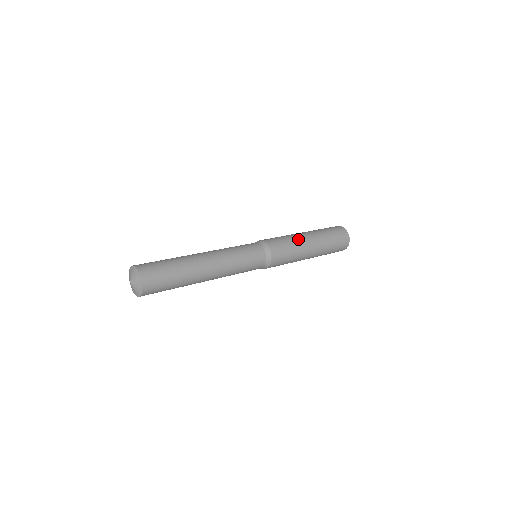
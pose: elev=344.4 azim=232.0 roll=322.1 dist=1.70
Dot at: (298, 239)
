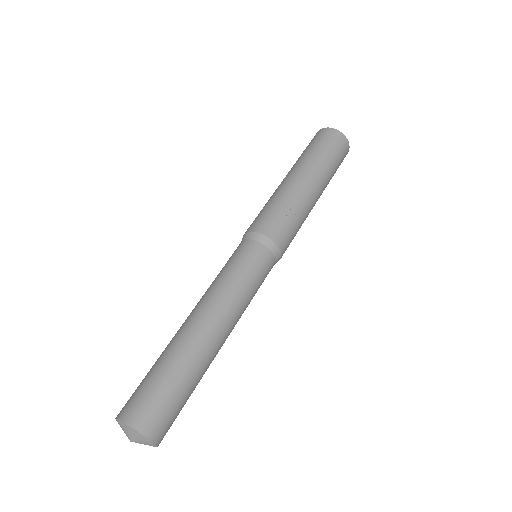
Dot at: (301, 200)
